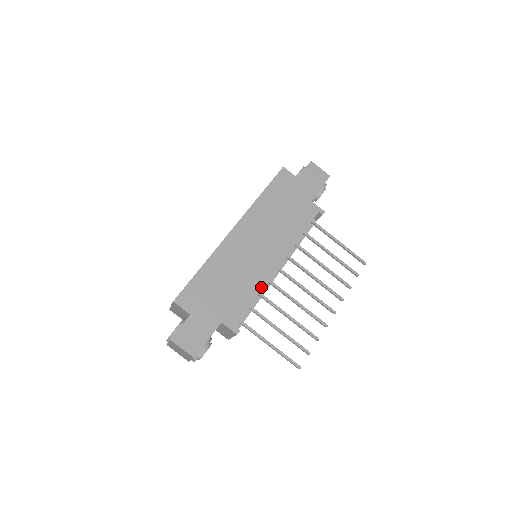
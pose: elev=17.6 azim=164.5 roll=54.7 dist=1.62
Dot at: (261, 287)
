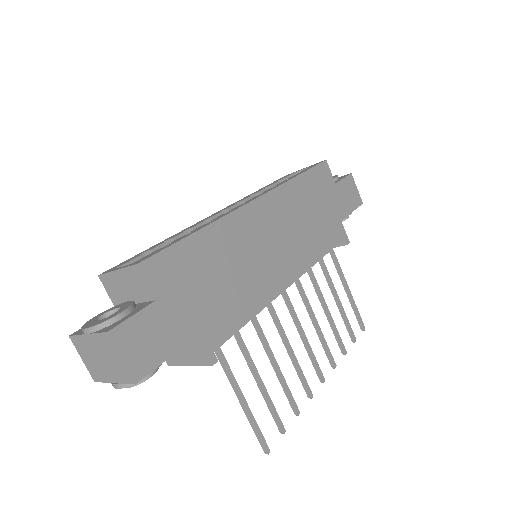
Dot at: (263, 304)
